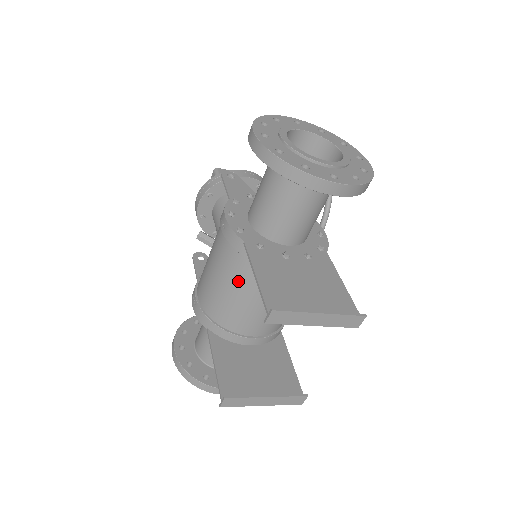
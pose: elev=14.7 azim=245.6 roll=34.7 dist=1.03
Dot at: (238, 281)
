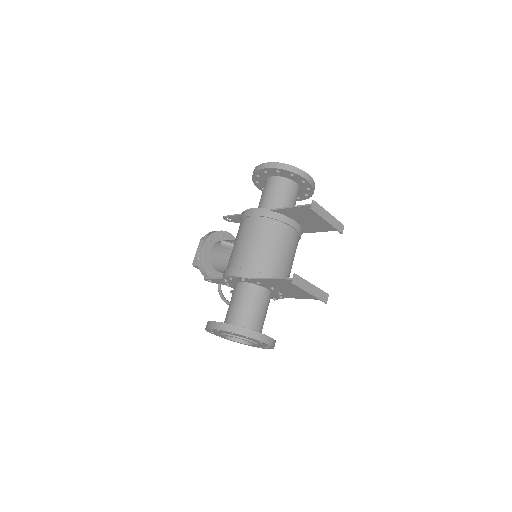
Dot at: (269, 236)
